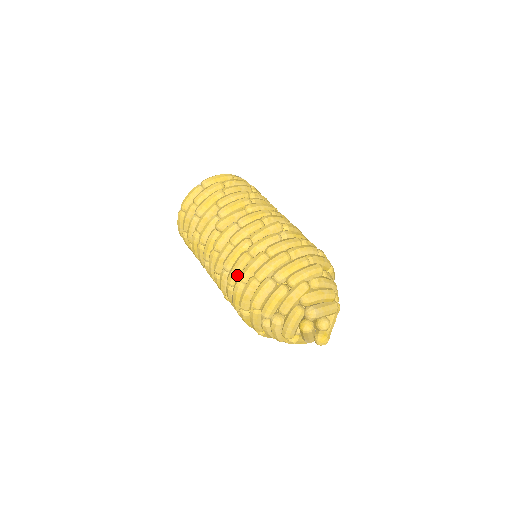
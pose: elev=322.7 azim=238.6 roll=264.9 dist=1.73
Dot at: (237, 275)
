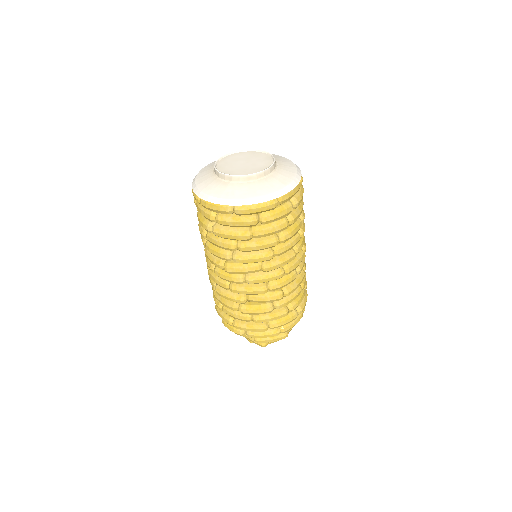
Dot at: (222, 304)
